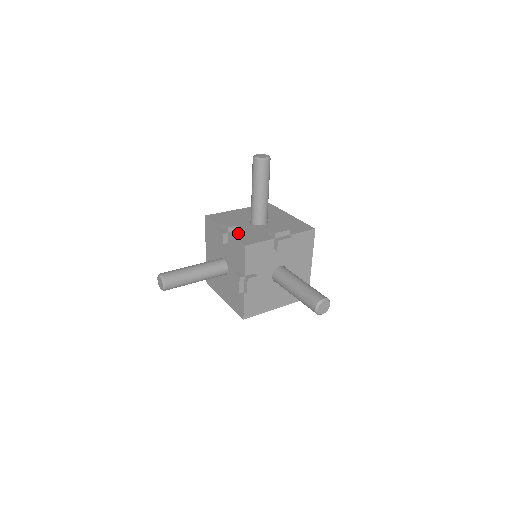
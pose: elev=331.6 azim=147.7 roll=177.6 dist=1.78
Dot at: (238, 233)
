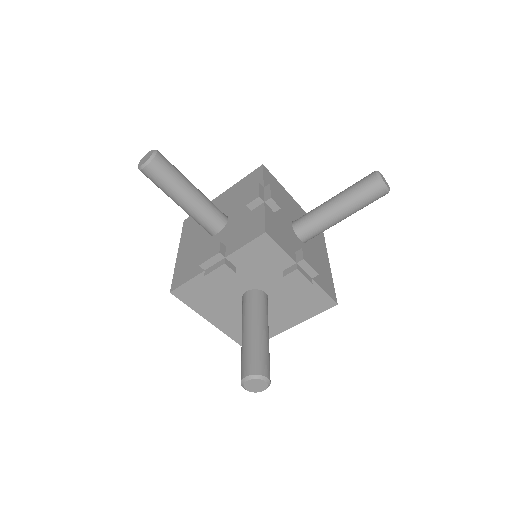
Dot at: (272, 214)
